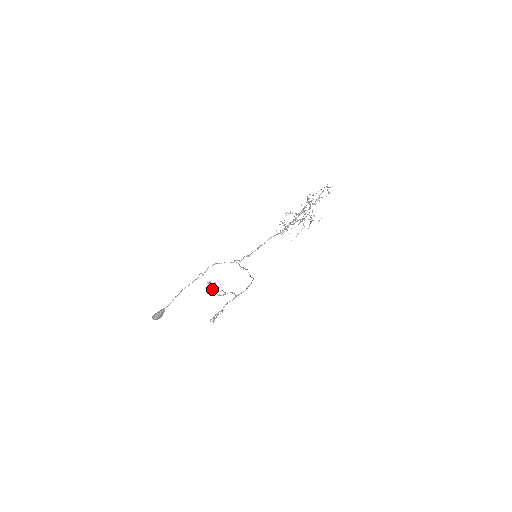
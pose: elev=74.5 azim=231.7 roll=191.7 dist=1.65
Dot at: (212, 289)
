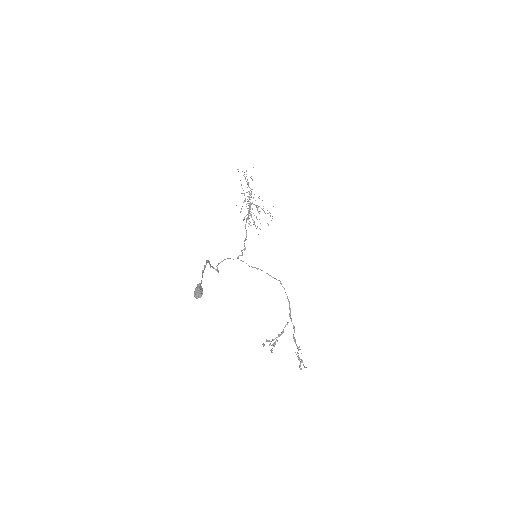
Dot at: (269, 341)
